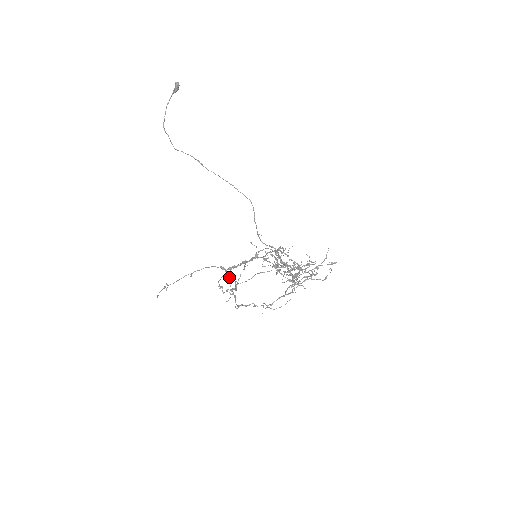
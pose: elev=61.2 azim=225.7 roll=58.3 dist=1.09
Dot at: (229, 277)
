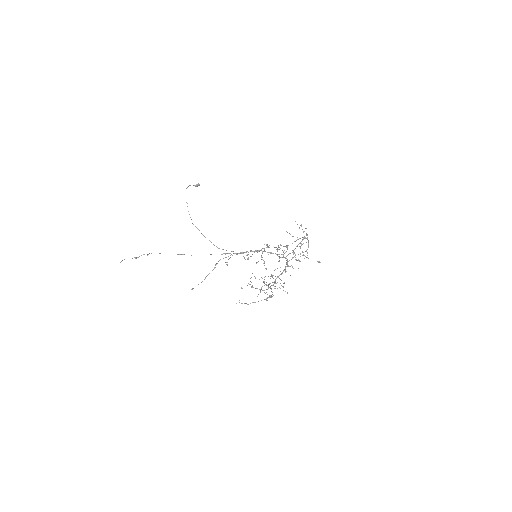
Dot at: (227, 262)
